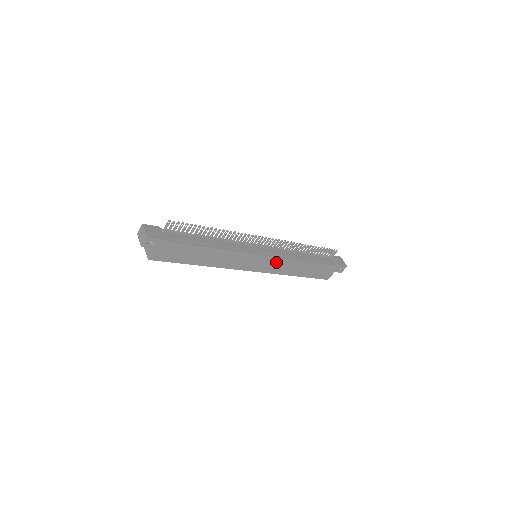
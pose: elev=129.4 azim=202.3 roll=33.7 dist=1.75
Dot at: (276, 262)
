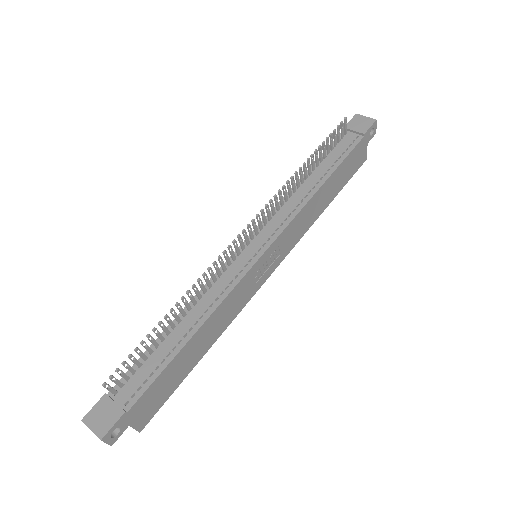
Dot at: (286, 235)
